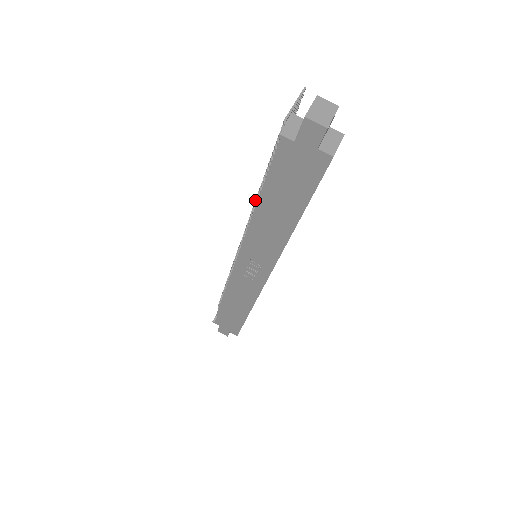
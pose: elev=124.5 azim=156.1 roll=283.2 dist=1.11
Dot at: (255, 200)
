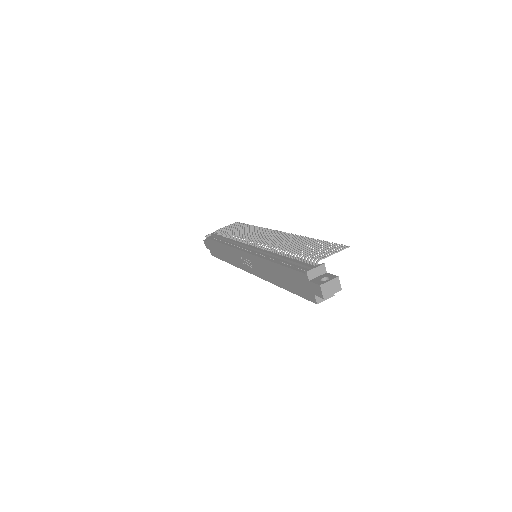
Dot at: (279, 248)
